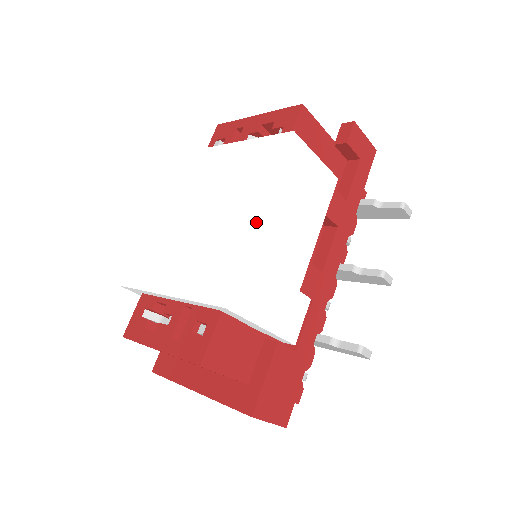
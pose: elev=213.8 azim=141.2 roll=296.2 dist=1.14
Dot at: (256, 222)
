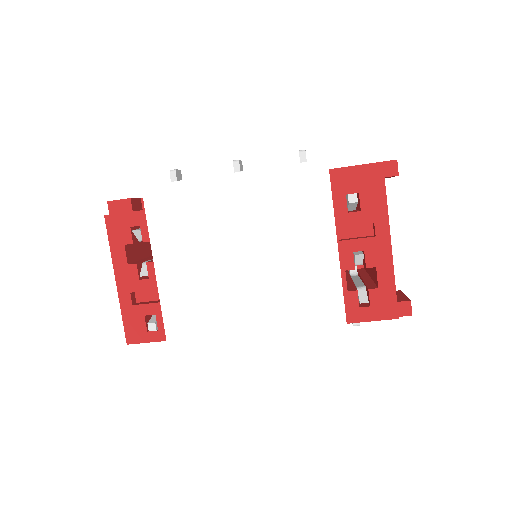
Dot at: (249, 358)
